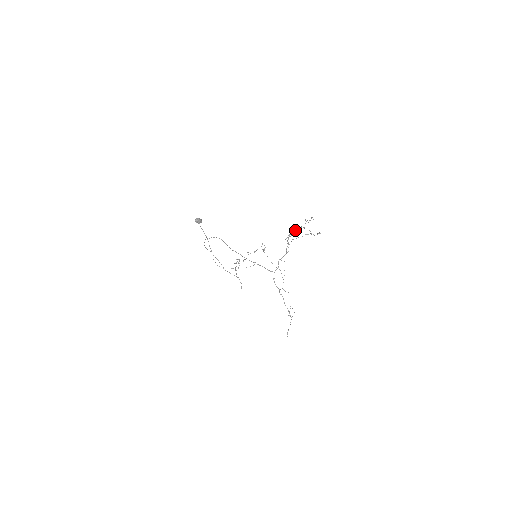
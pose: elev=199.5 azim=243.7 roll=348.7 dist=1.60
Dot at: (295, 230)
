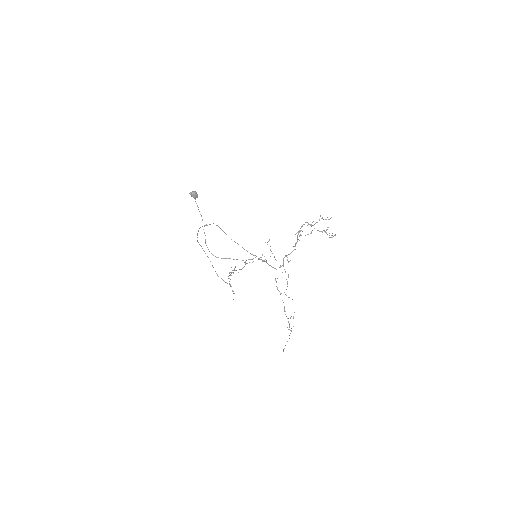
Dot at: (307, 225)
